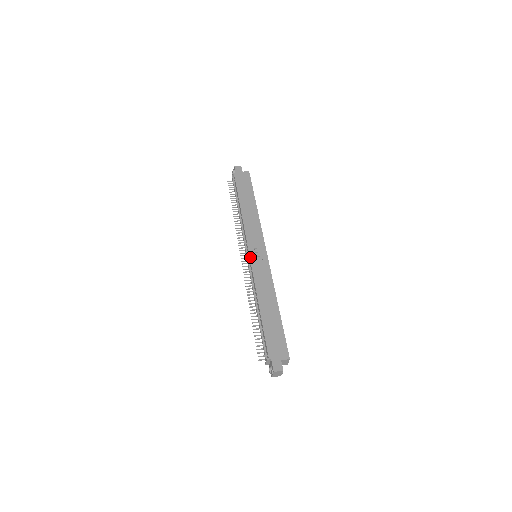
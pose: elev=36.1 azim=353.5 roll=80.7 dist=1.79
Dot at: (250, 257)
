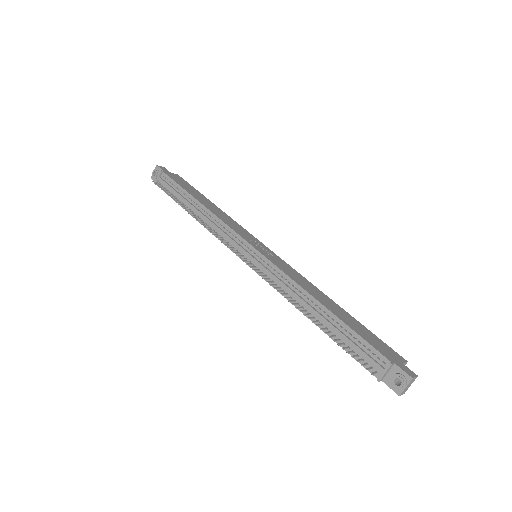
Dot at: (259, 251)
